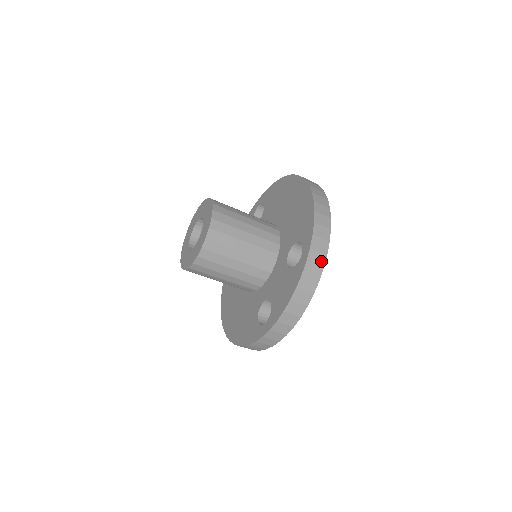
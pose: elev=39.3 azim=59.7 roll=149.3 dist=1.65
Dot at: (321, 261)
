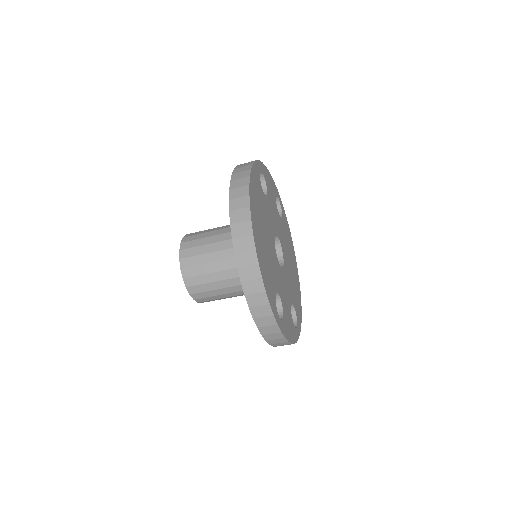
Dot at: (275, 330)
